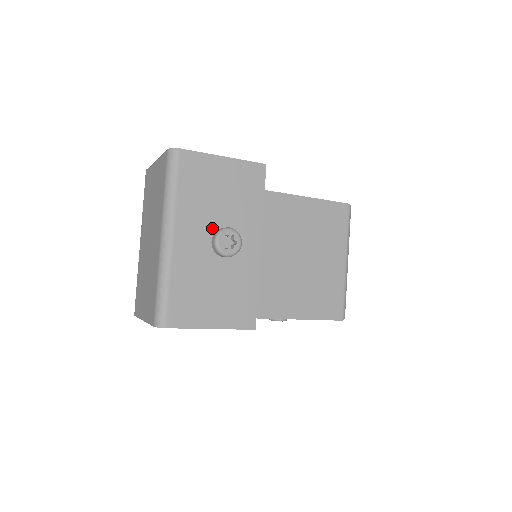
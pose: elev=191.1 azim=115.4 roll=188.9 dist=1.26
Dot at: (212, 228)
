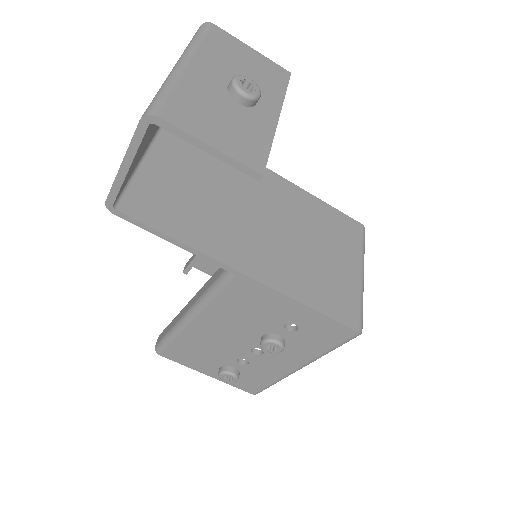
Dot at: (231, 79)
